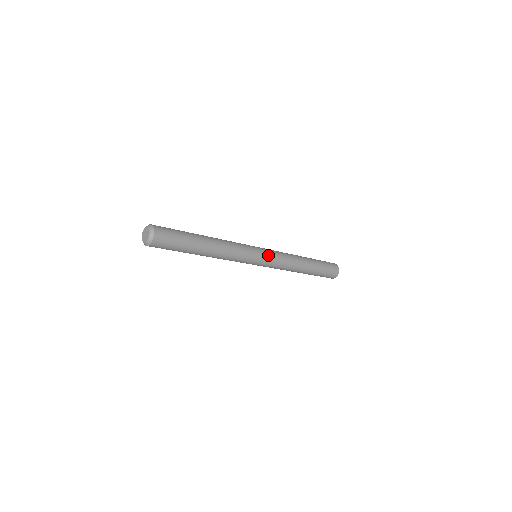
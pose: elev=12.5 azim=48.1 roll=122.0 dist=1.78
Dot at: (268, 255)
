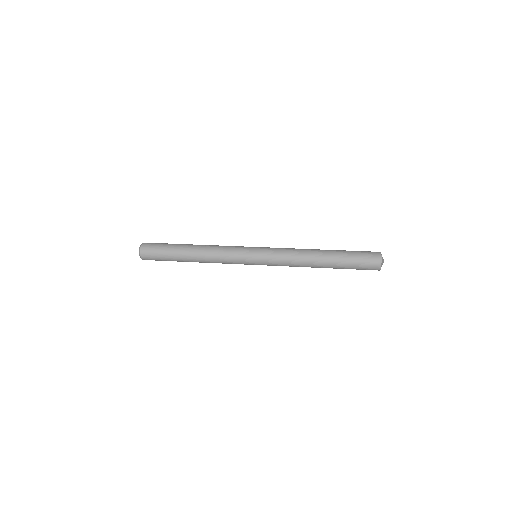
Dot at: (263, 256)
